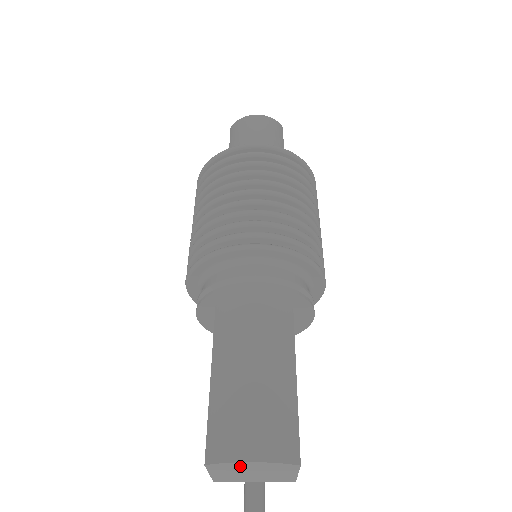
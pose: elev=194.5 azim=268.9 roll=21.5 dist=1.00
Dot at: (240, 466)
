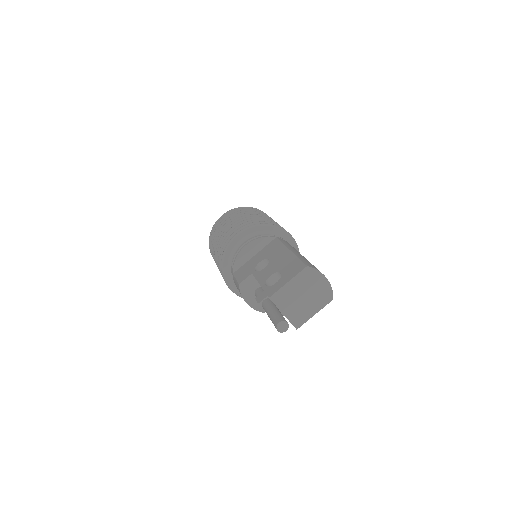
Dot at: (315, 280)
